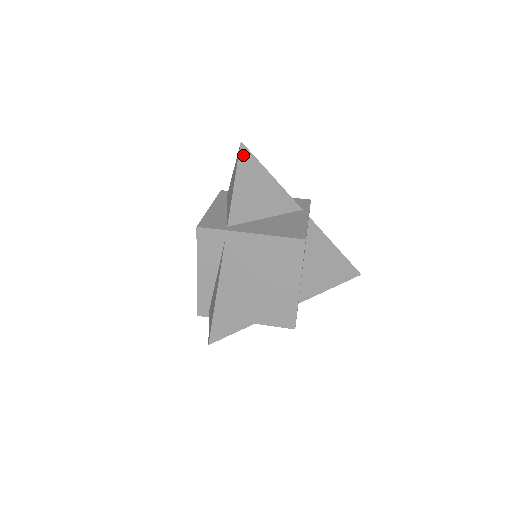
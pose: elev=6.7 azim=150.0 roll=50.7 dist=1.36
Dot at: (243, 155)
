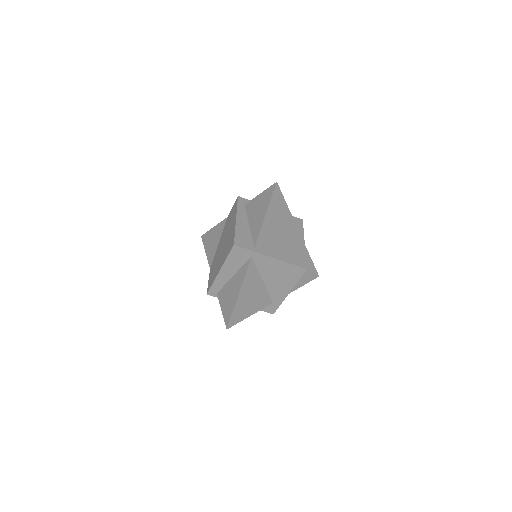
Dot at: (276, 193)
